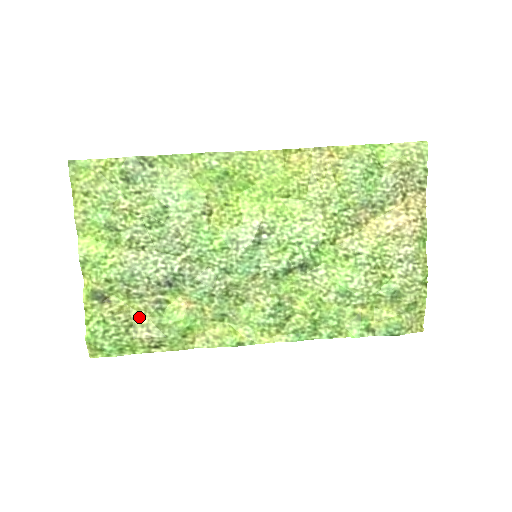
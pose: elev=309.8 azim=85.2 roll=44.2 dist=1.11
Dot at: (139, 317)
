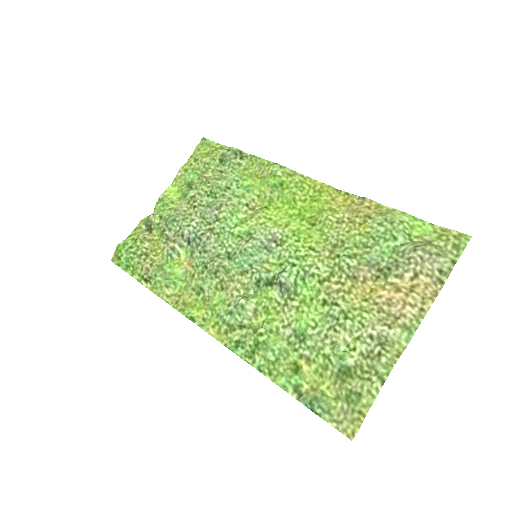
Dot at: (155, 253)
